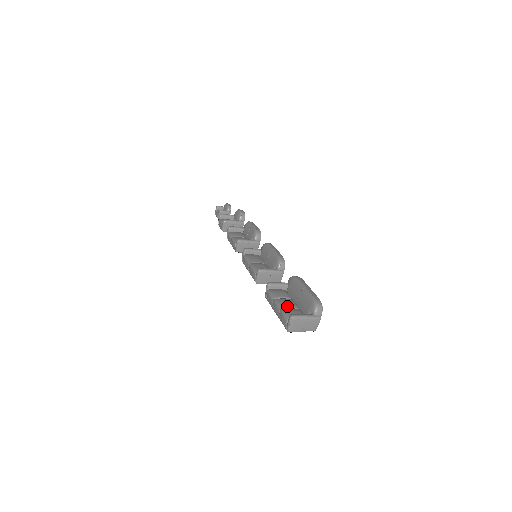
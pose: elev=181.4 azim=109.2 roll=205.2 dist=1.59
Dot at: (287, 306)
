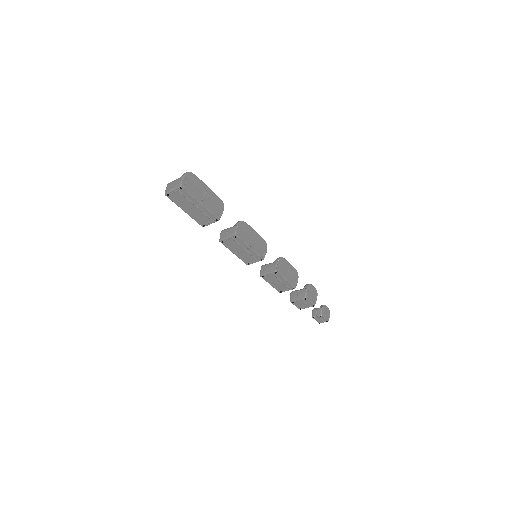
Dot at: occluded
